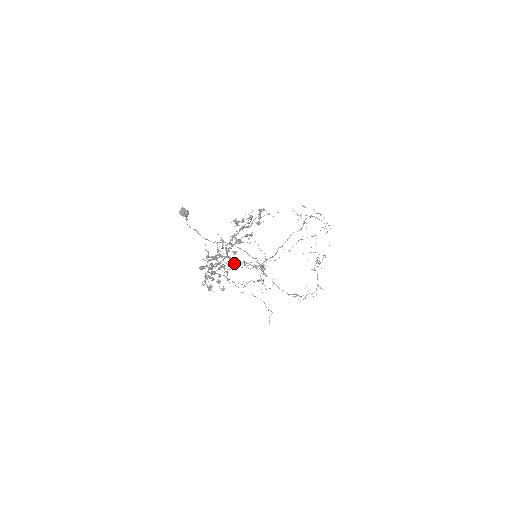
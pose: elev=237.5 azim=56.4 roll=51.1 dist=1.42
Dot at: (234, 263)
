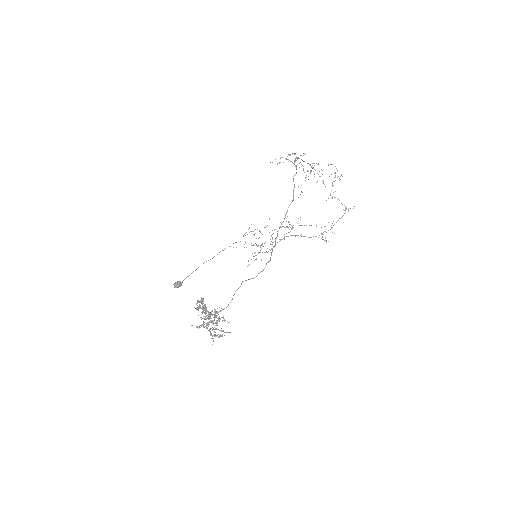
Dot at: occluded
